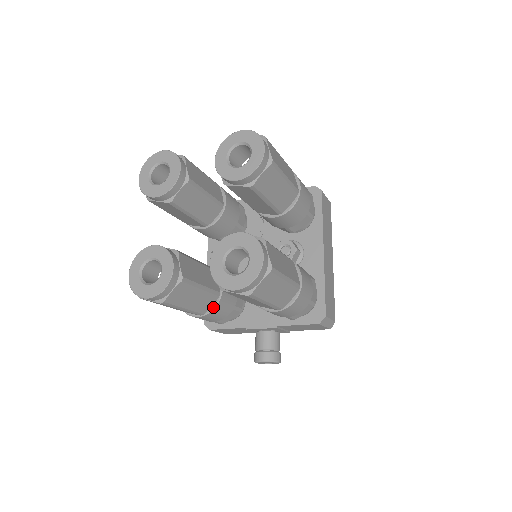
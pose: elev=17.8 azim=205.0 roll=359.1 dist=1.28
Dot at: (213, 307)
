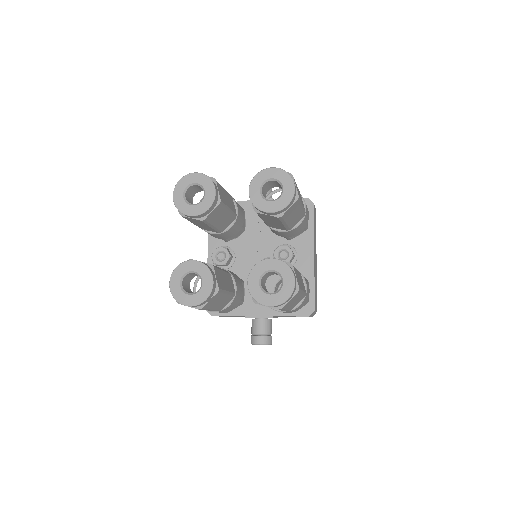
Dot at: (228, 304)
